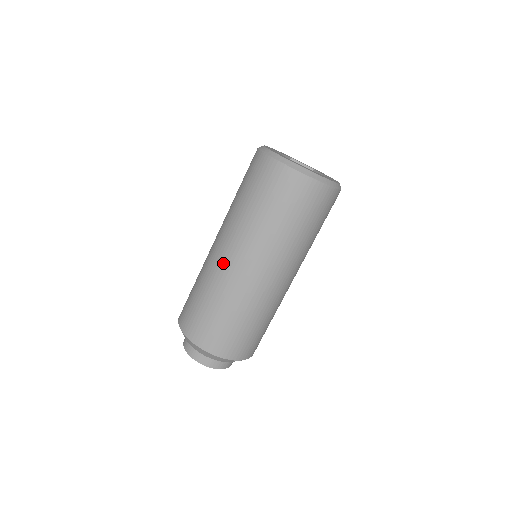
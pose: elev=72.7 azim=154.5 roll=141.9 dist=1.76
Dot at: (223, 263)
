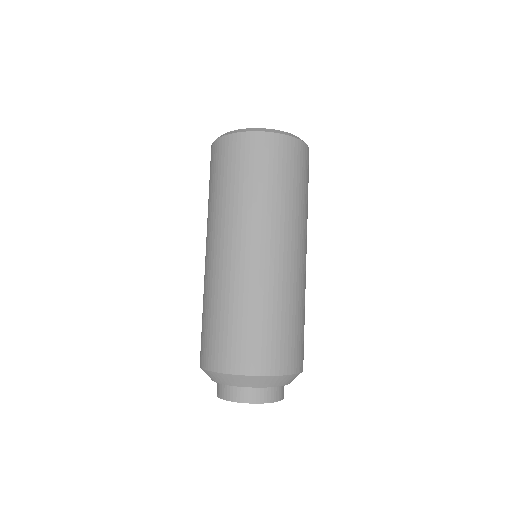
Dot at: occluded
